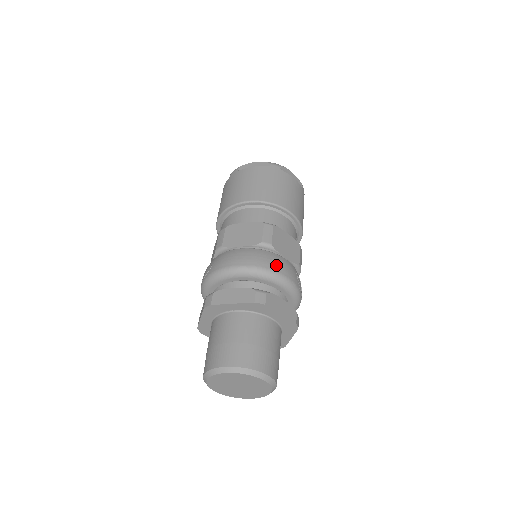
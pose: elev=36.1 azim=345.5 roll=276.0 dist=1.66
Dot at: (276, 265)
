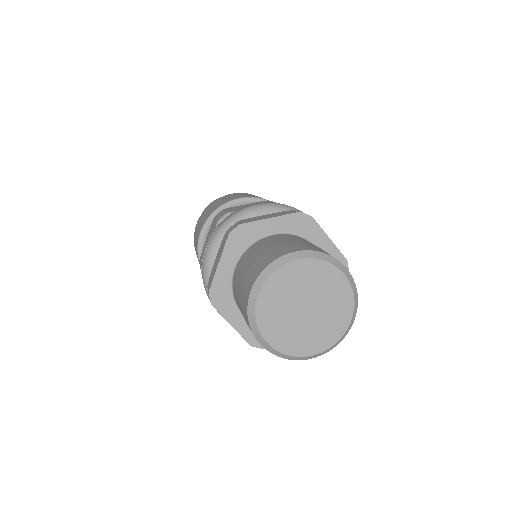
Dot at: occluded
